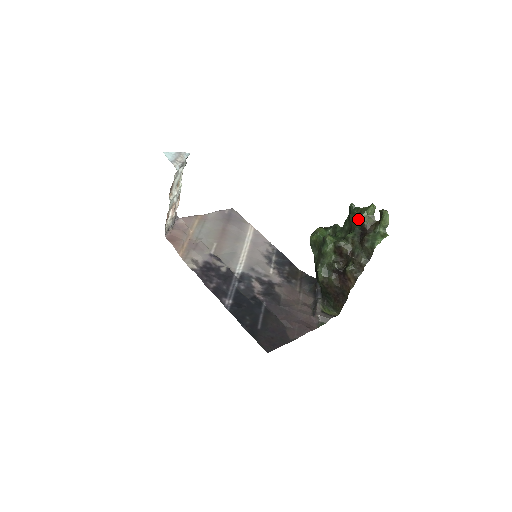
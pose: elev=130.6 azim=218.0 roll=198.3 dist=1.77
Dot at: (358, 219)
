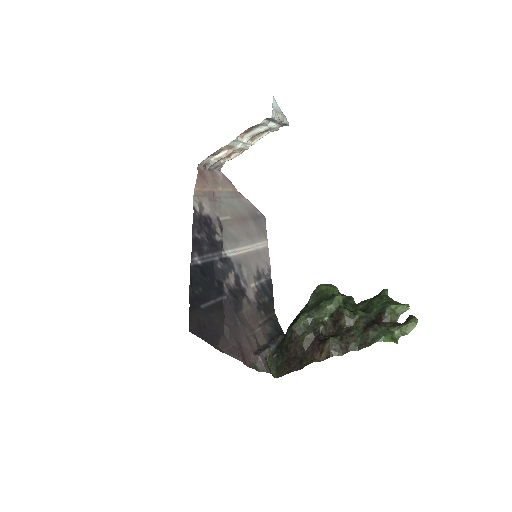
Dot at: (382, 305)
